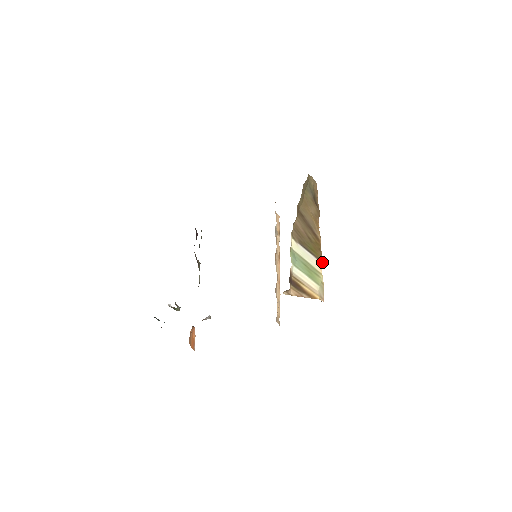
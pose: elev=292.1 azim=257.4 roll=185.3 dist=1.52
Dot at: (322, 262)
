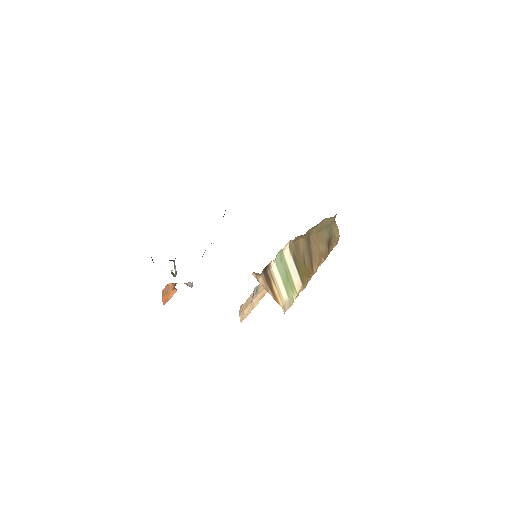
Dot at: (304, 286)
